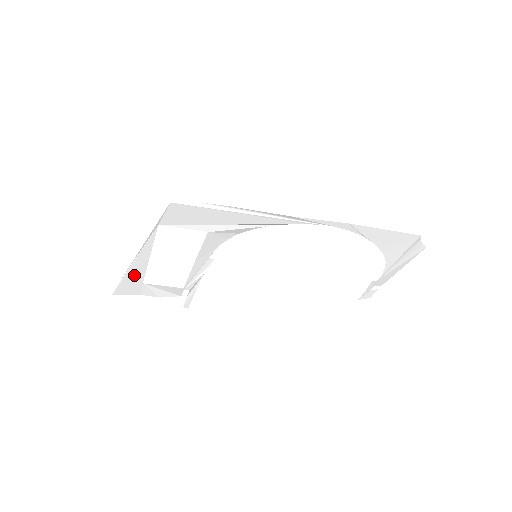
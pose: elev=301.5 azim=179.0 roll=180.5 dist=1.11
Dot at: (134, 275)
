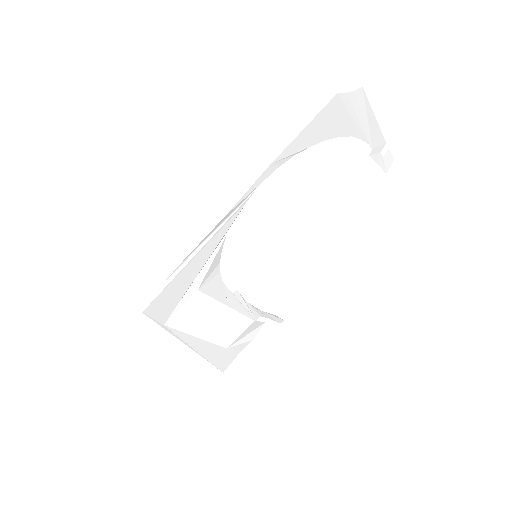
Dot at: (212, 353)
